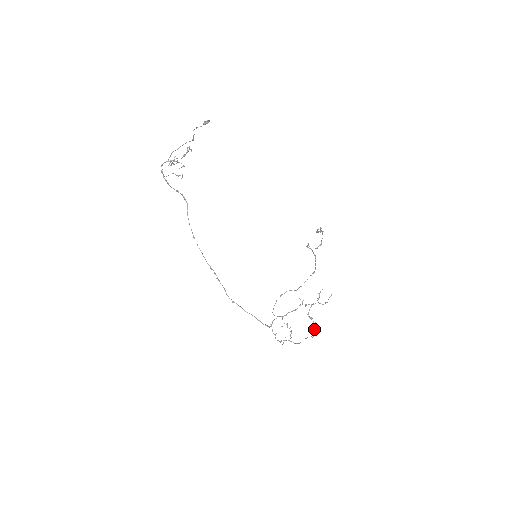
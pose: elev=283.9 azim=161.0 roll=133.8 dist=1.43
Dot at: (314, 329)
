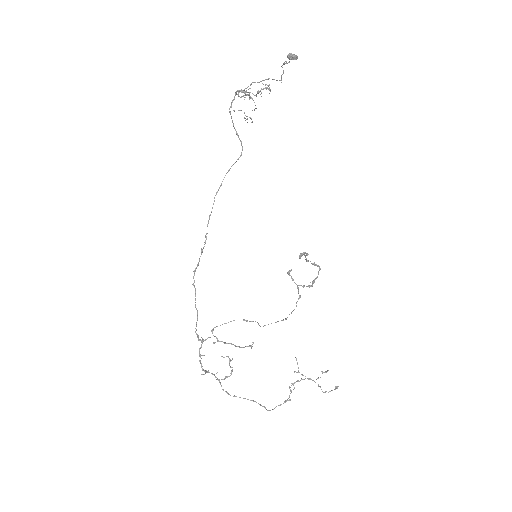
Dot at: (280, 404)
